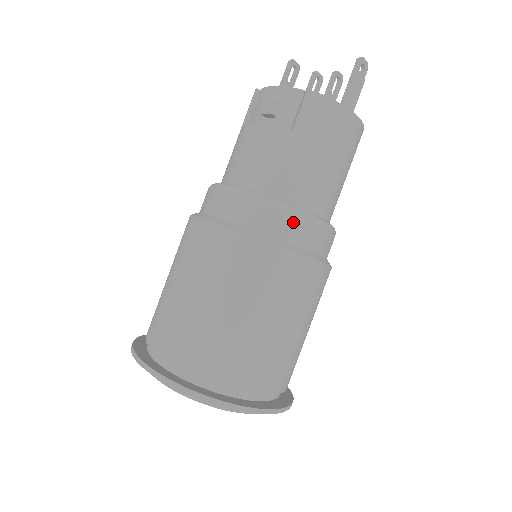
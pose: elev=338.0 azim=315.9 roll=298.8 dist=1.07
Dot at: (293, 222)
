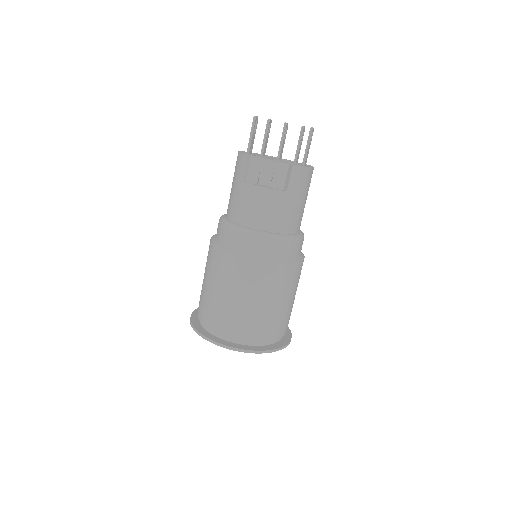
Dot at: (294, 245)
